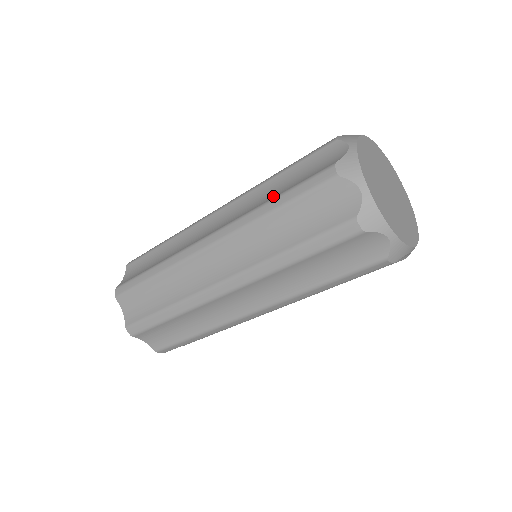
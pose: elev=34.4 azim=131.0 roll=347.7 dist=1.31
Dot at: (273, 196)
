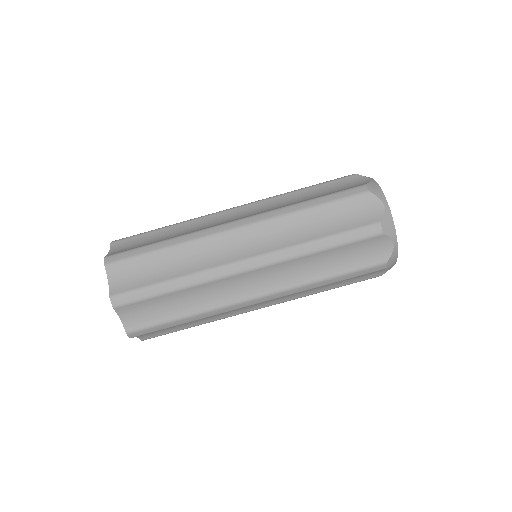
Dot at: occluded
